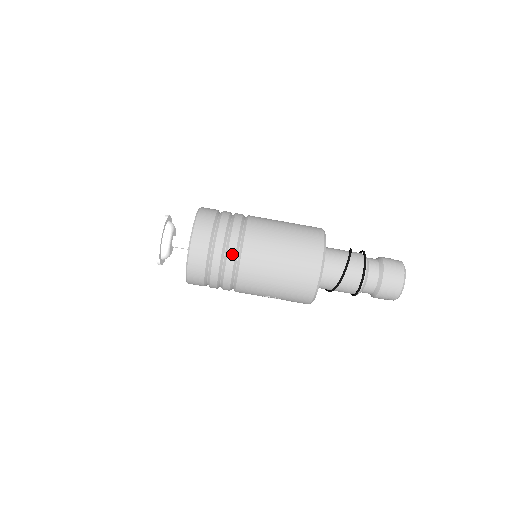
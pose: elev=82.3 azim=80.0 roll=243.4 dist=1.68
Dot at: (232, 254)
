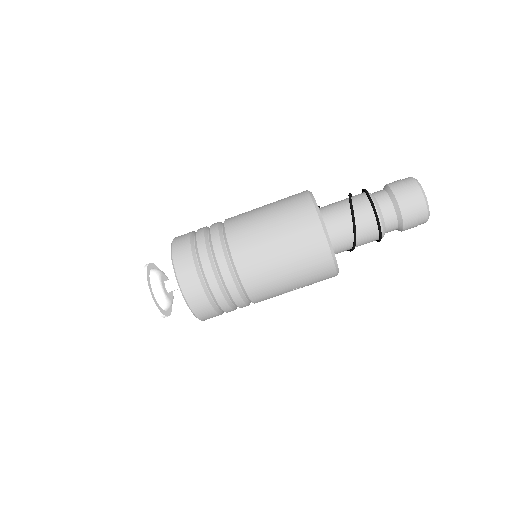
Dot at: (226, 271)
